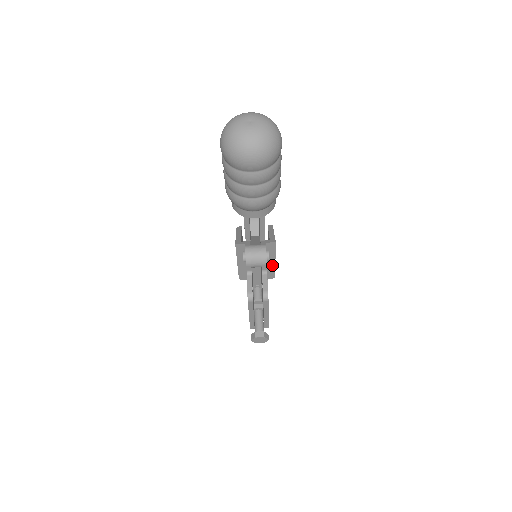
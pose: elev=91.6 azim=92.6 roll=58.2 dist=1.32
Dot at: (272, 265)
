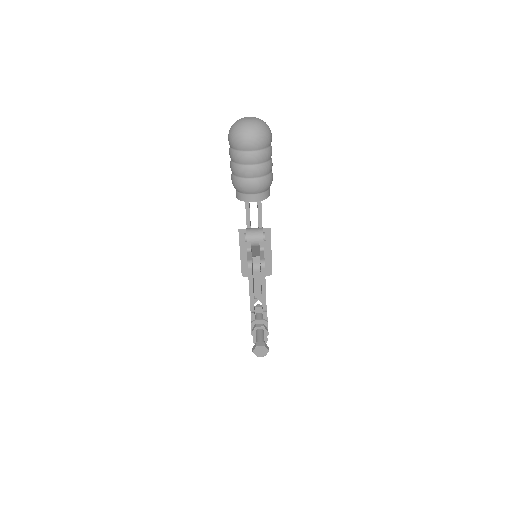
Dot at: (269, 257)
